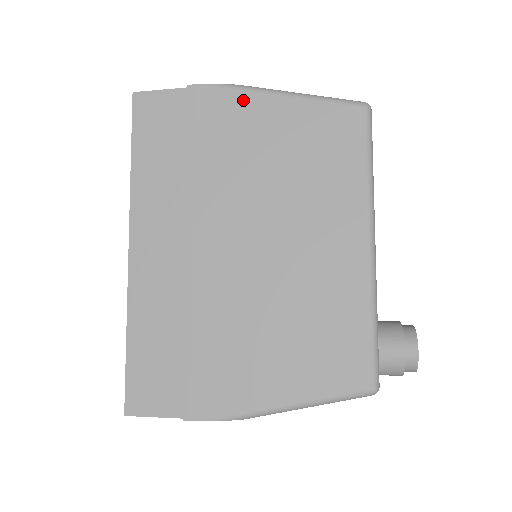
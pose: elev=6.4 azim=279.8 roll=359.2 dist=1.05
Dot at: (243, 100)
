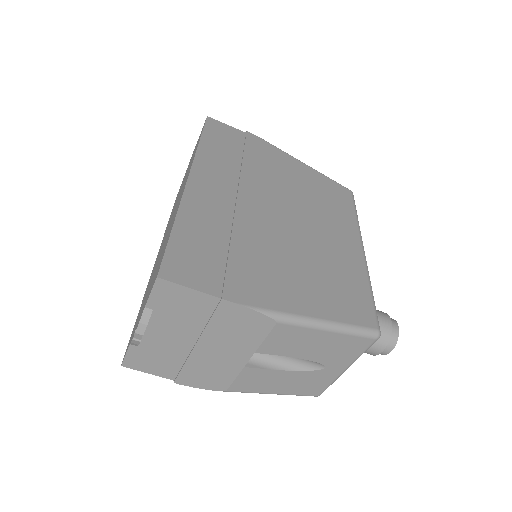
Dot at: (282, 154)
